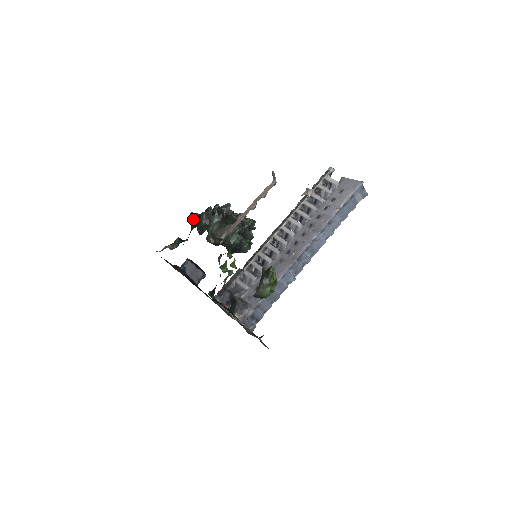
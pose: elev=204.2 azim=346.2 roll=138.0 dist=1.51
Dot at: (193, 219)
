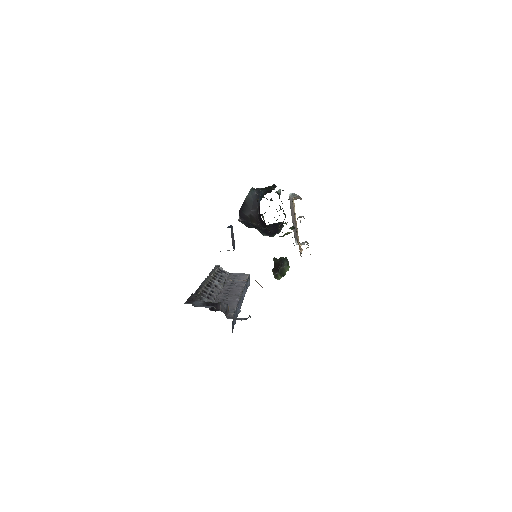
Dot at: (261, 188)
